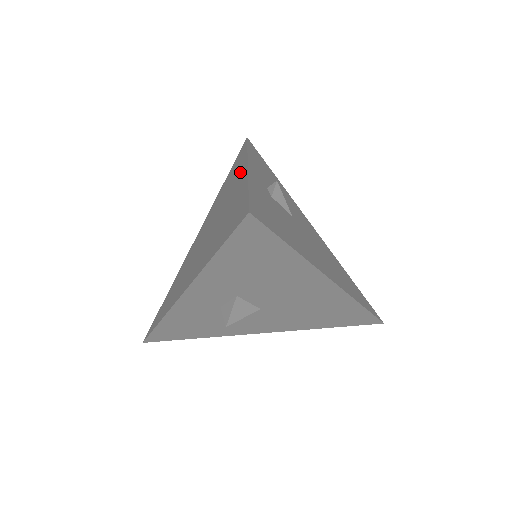
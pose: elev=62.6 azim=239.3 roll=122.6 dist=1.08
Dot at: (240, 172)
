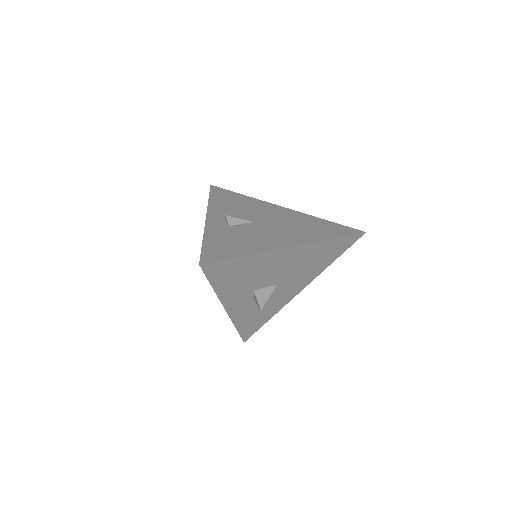
Dot at: occluded
